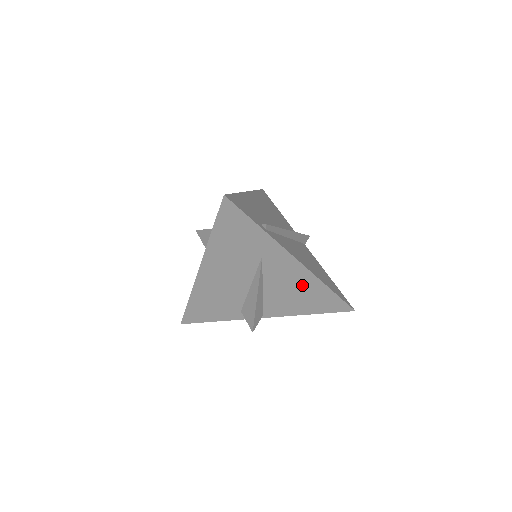
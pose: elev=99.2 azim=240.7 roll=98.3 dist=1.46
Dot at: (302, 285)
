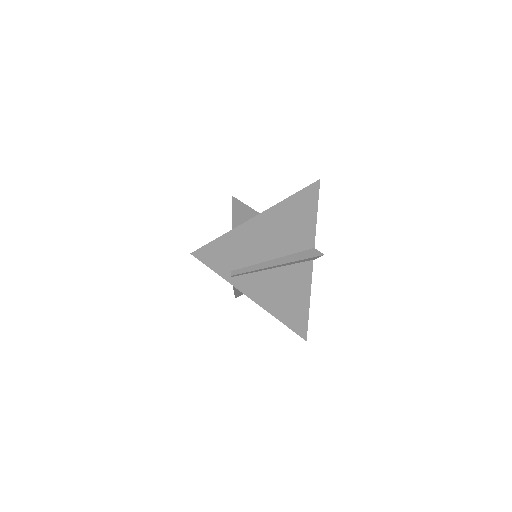
Dot at: occluded
